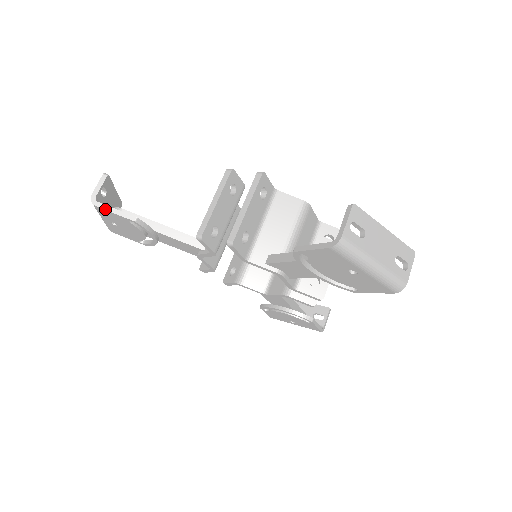
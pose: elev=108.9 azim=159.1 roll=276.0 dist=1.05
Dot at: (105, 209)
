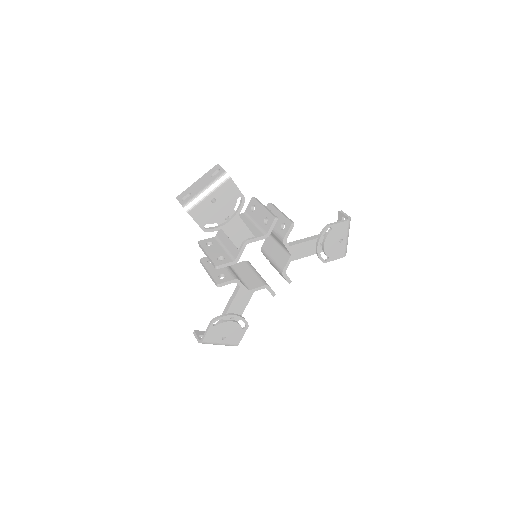
Dot at: occluded
